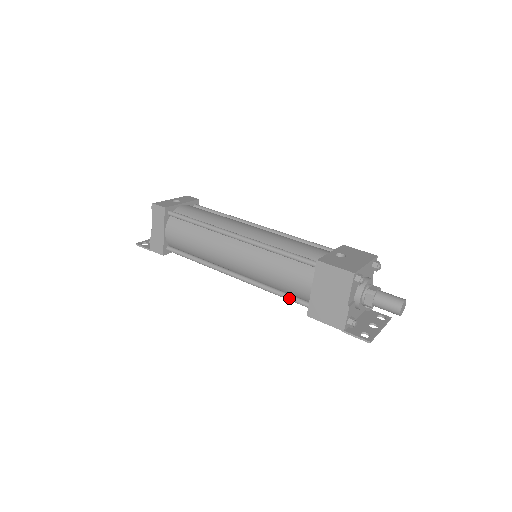
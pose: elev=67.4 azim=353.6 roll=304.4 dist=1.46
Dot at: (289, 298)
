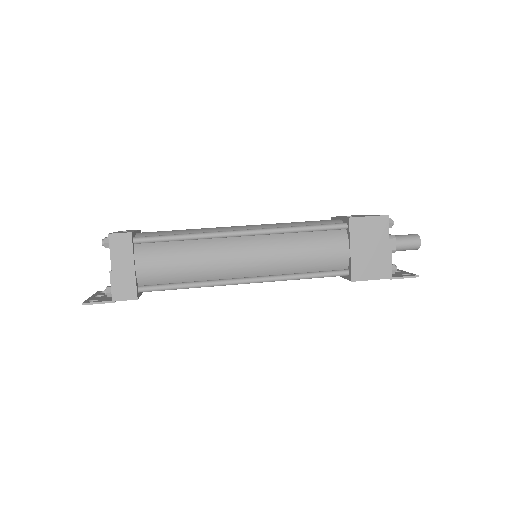
Dot at: (324, 274)
